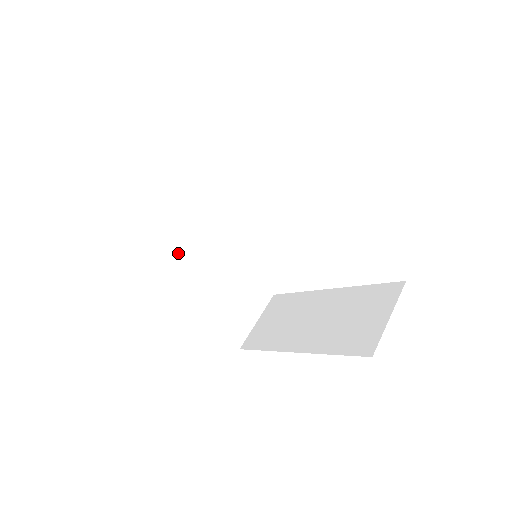
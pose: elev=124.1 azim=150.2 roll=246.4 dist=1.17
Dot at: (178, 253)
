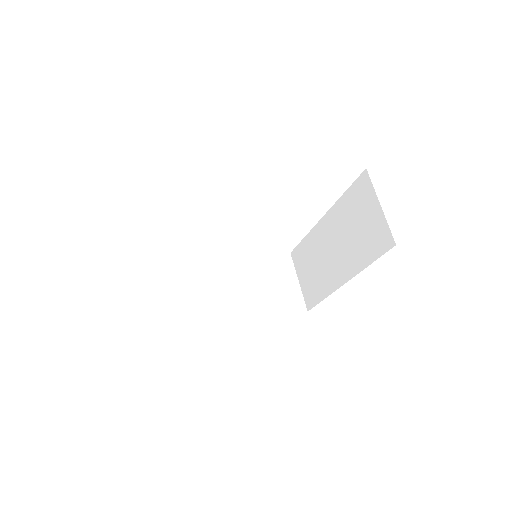
Dot at: (205, 302)
